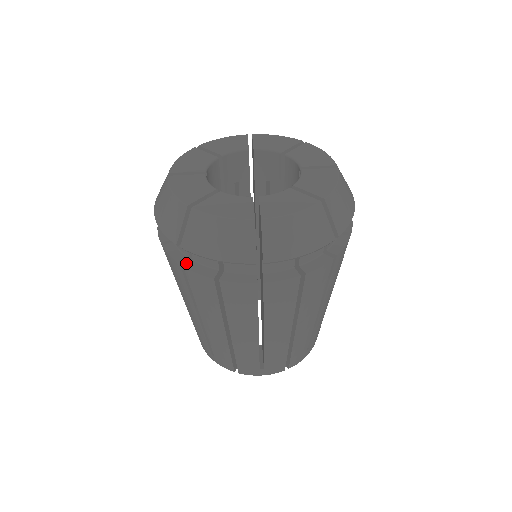
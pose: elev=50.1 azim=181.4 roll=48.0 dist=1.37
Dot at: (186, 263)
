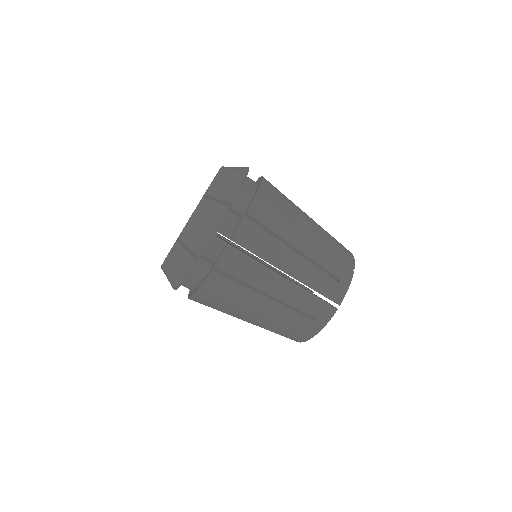
Dot at: occluded
